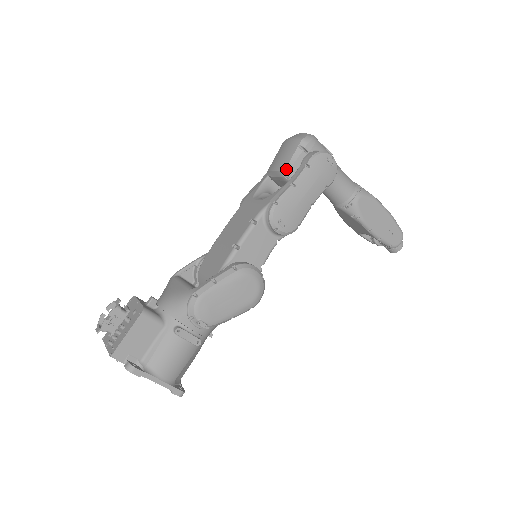
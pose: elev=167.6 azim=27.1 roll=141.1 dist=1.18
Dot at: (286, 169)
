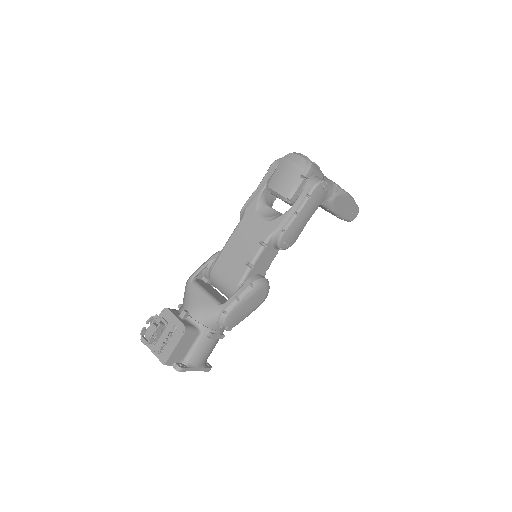
Dot at: (289, 196)
